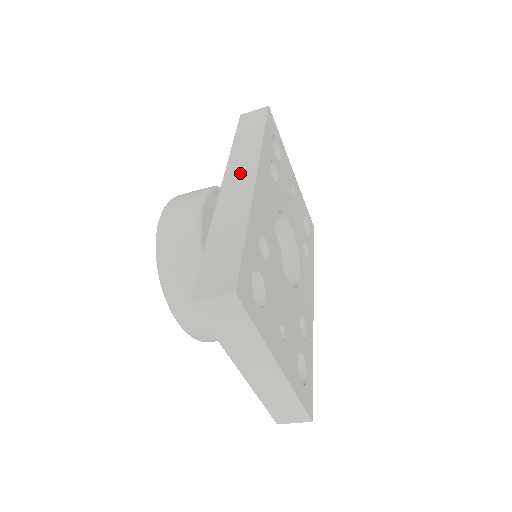
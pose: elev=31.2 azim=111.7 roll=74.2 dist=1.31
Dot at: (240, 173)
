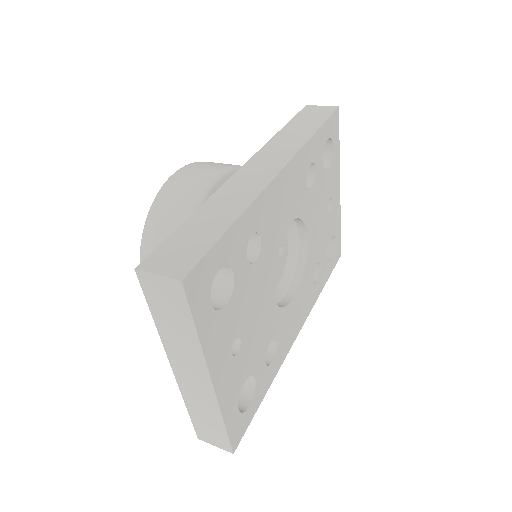
Dot at: (268, 161)
